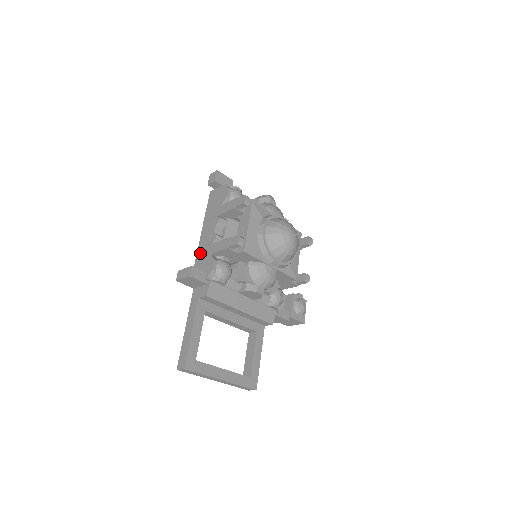
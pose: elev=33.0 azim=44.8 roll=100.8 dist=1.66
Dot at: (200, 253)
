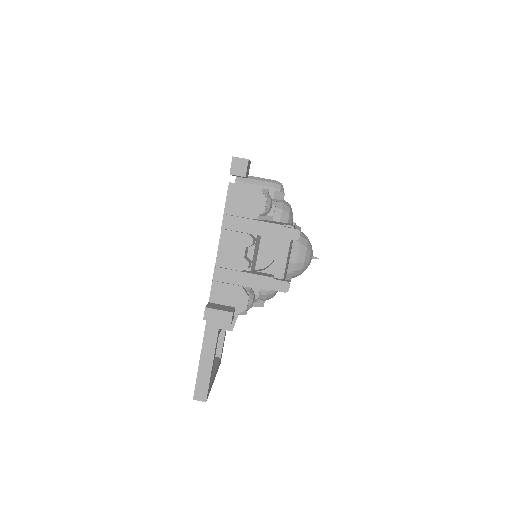
Dot at: (221, 276)
